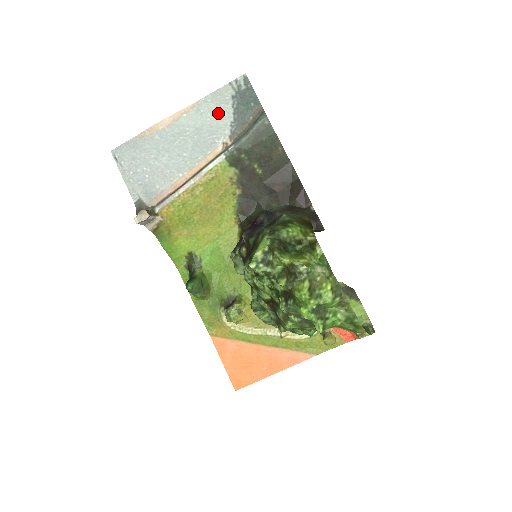
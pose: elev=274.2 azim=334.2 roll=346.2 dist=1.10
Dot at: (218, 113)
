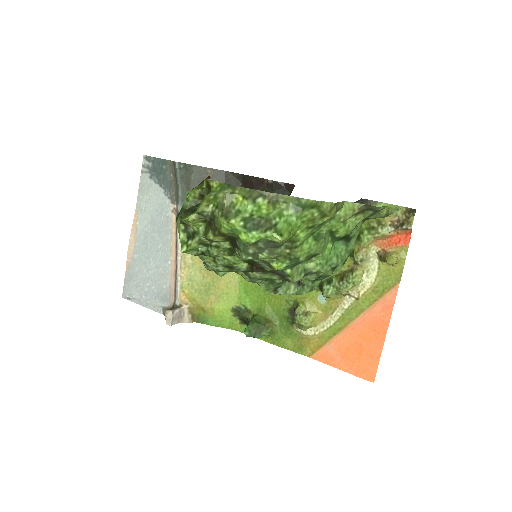
Dot at: (152, 197)
